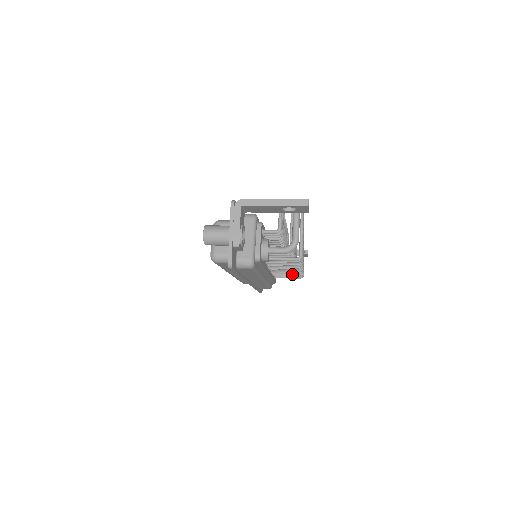
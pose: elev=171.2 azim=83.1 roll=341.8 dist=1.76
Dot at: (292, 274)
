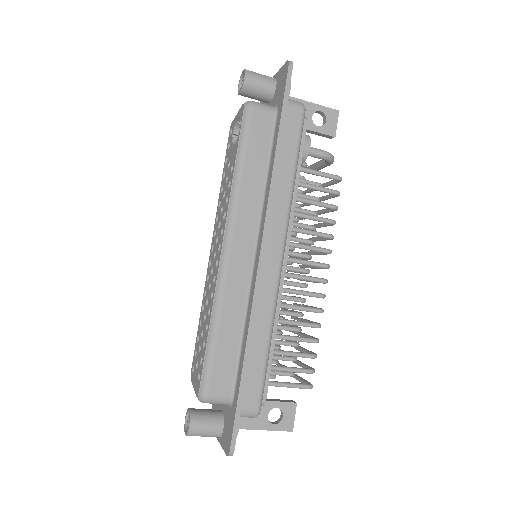
Dot at: (306, 324)
